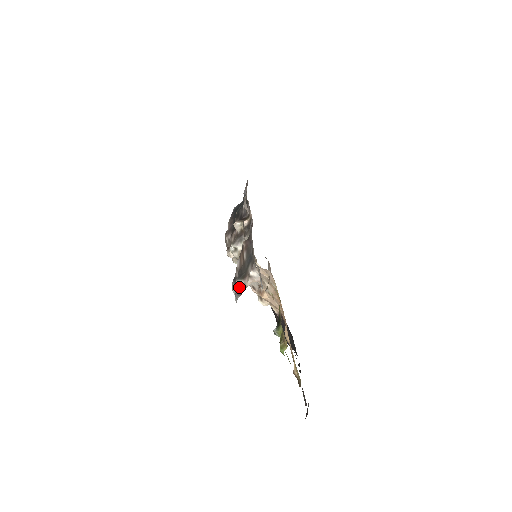
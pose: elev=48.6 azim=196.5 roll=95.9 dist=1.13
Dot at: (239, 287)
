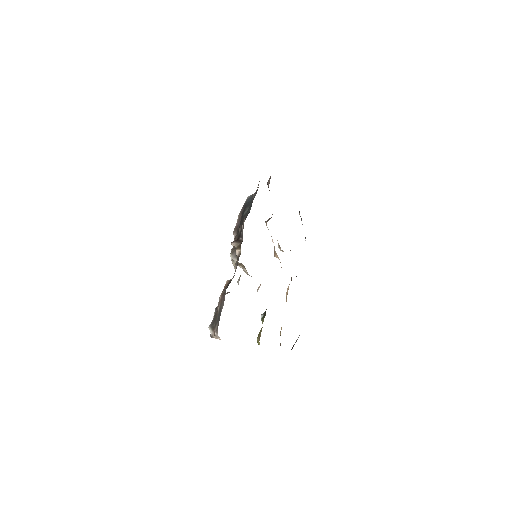
Dot at: (211, 330)
